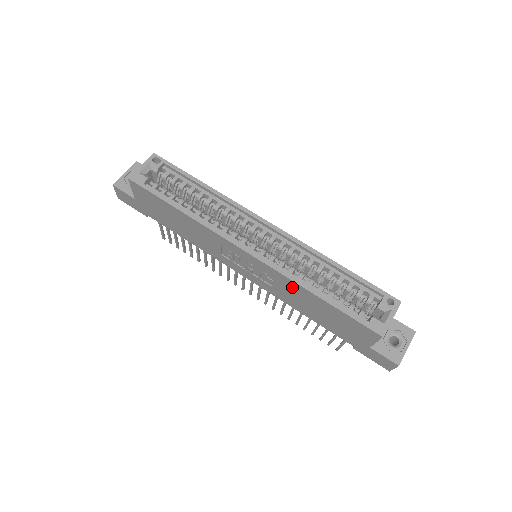
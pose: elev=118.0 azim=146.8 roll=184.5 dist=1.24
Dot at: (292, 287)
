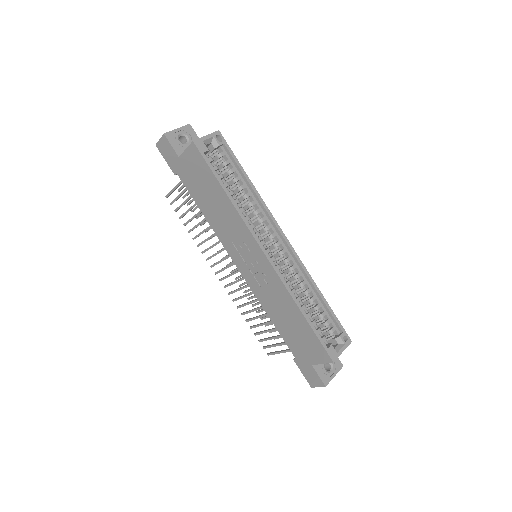
Dot at: (283, 296)
